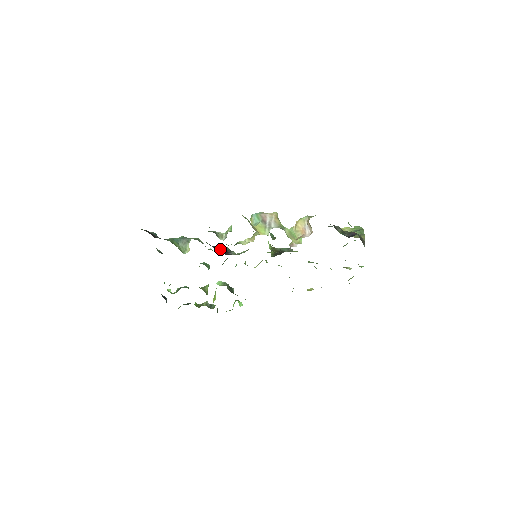
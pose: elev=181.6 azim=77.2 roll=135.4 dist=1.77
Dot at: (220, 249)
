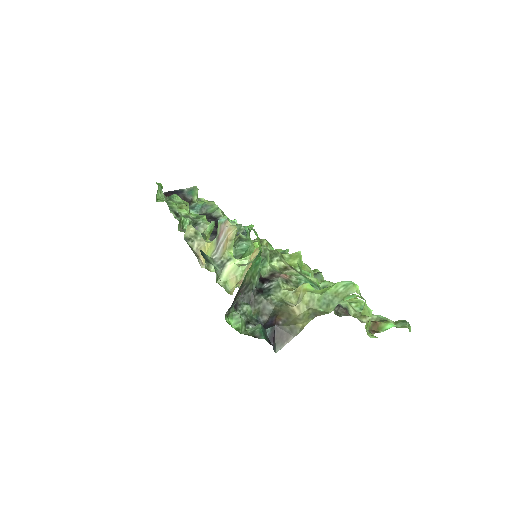
Dot at: occluded
